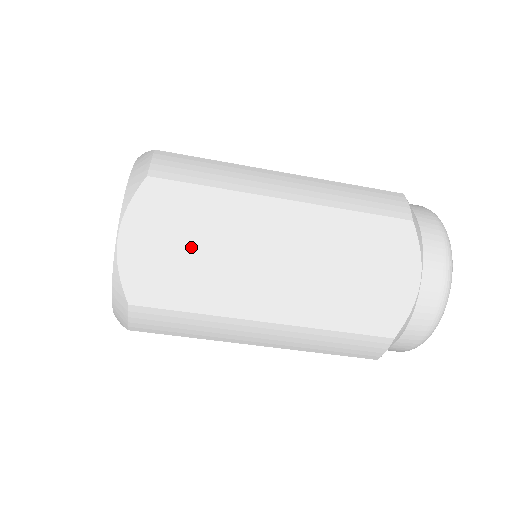
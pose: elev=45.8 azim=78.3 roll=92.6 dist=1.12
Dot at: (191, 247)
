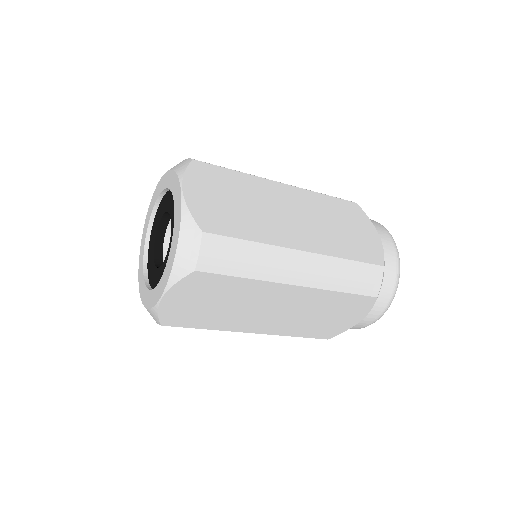
Dot at: (215, 304)
